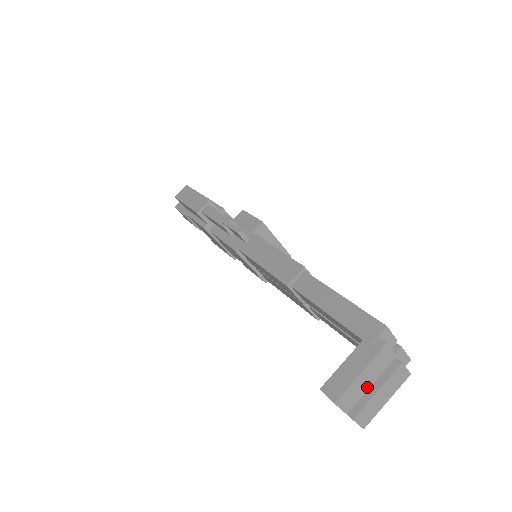
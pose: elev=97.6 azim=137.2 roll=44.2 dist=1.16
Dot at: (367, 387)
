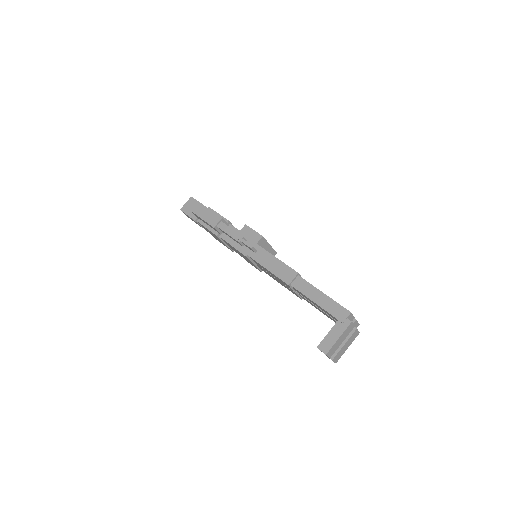
Dot at: (340, 344)
